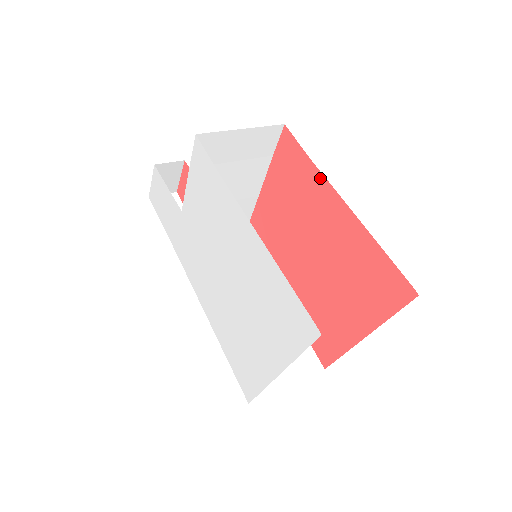
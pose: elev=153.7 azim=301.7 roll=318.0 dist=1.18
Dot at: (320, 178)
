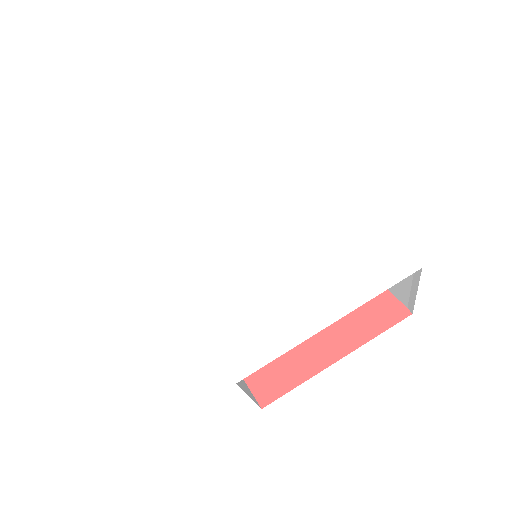
Dot at: occluded
